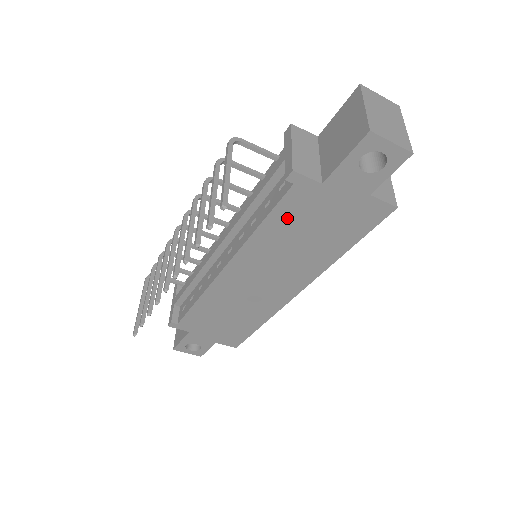
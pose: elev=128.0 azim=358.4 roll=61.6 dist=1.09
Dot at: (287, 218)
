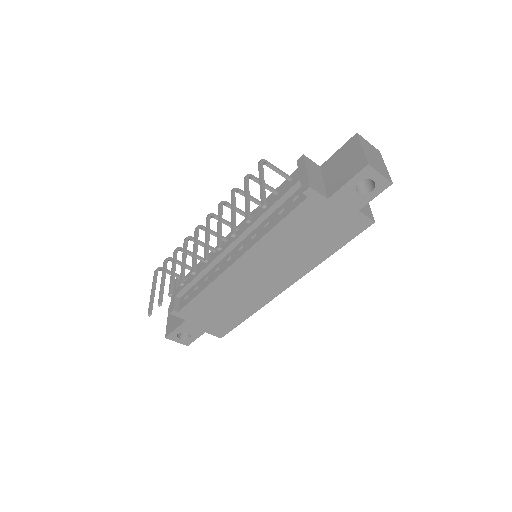
Dot at: (296, 223)
